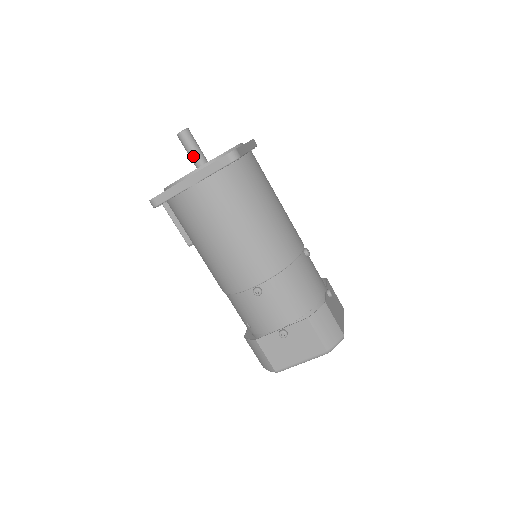
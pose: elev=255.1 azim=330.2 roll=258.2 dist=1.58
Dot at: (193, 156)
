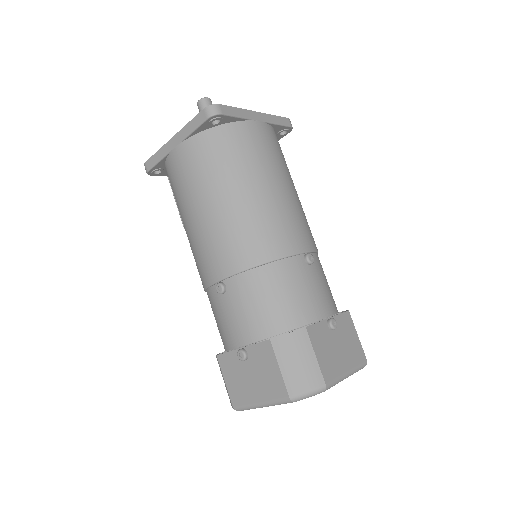
Dot at: occluded
